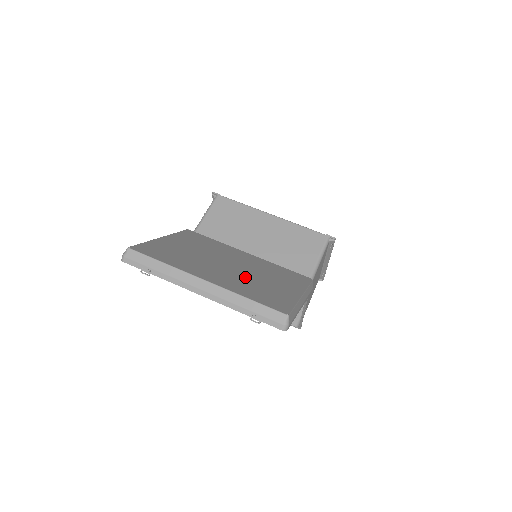
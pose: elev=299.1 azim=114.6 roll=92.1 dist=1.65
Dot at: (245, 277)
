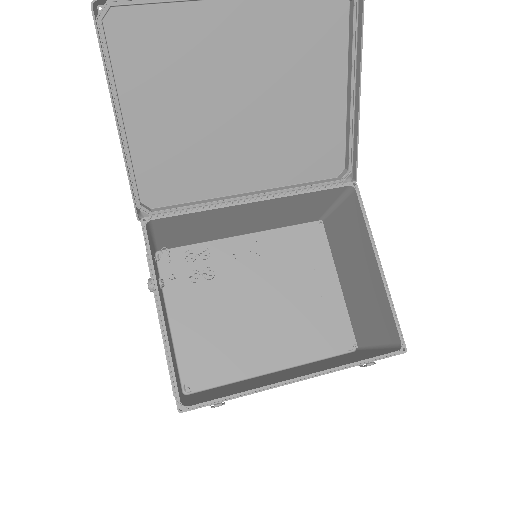
Dot at: (271, 74)
